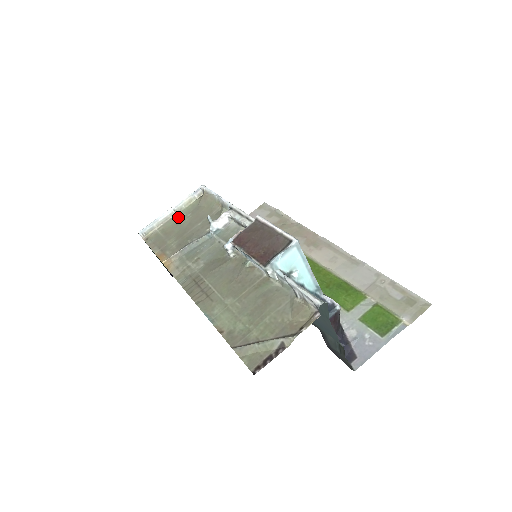
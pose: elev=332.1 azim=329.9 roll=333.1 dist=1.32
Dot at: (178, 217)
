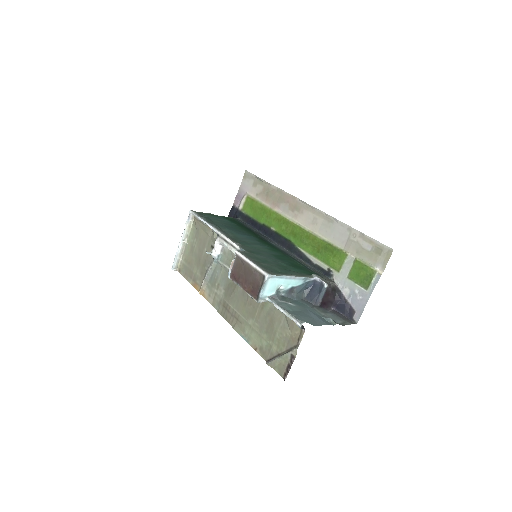
Dot at: (189, 244)
